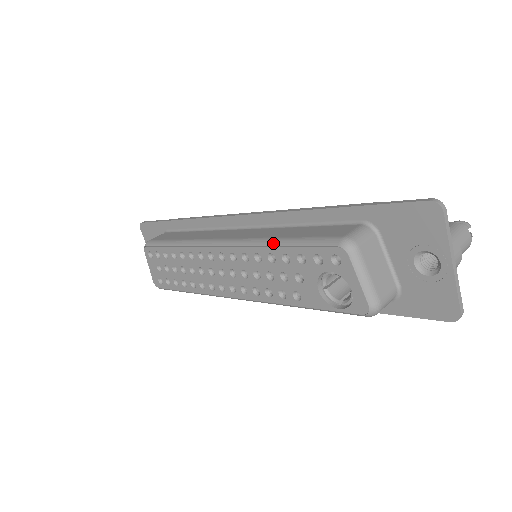
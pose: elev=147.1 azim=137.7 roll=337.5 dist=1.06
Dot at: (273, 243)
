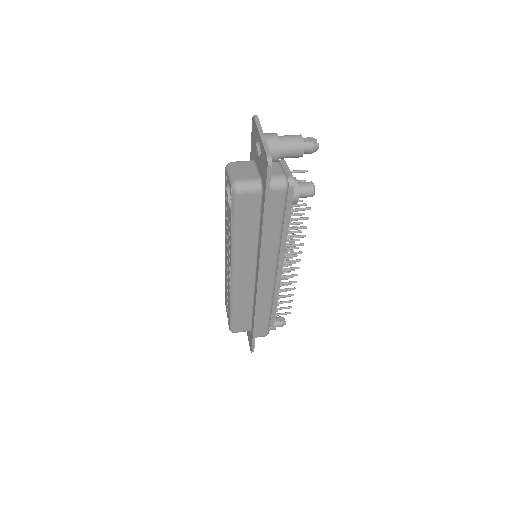
Dot at: occluded
